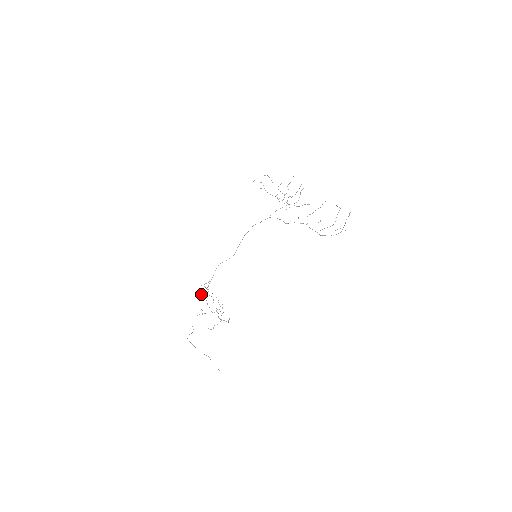
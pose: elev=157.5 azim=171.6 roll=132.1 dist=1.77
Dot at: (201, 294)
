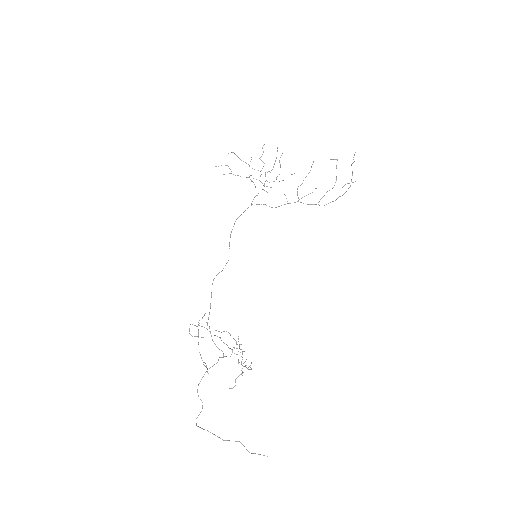
Dot at: occluded
